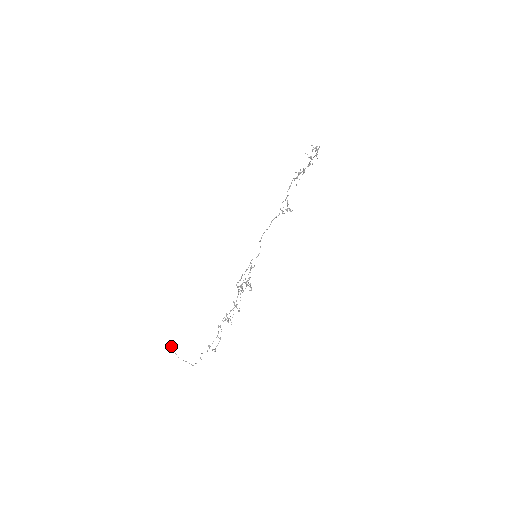
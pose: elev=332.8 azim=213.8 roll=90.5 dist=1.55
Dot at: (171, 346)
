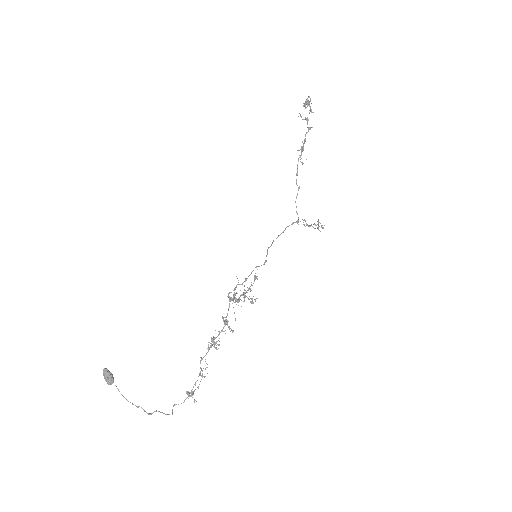
Dot at: (106, 370)
